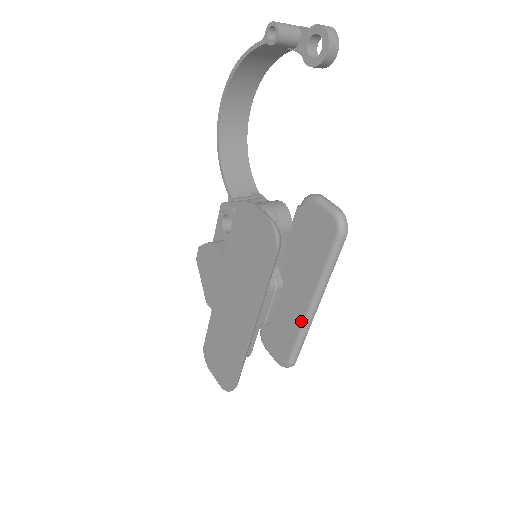
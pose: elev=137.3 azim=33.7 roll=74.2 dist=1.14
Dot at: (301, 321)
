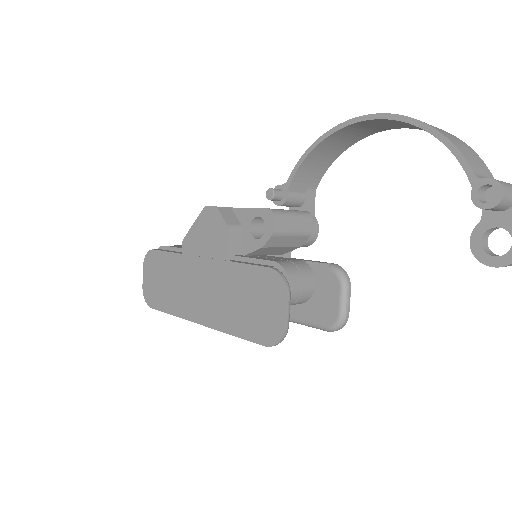
Dot at: occluded
